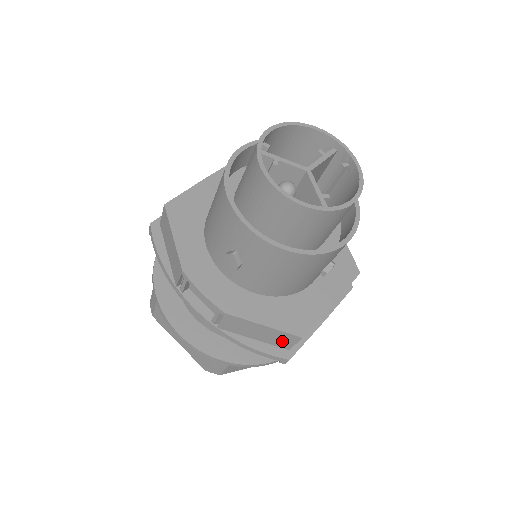
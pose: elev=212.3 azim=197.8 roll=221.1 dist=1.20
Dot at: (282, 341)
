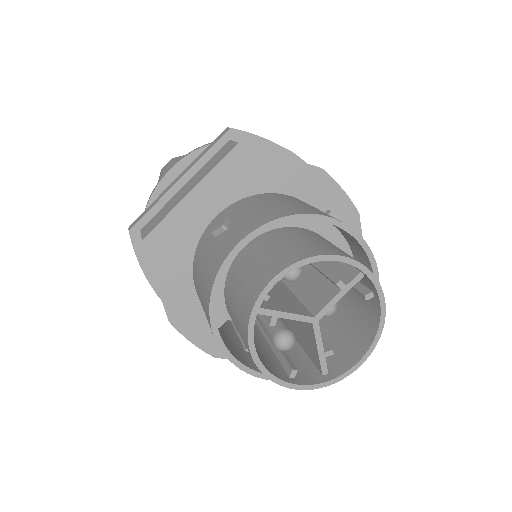
Dot at: occluded
